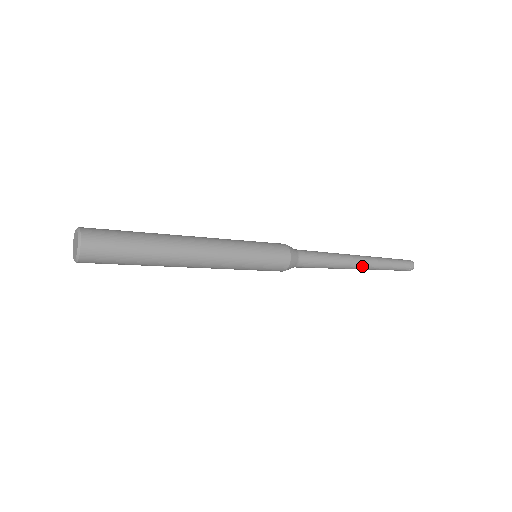
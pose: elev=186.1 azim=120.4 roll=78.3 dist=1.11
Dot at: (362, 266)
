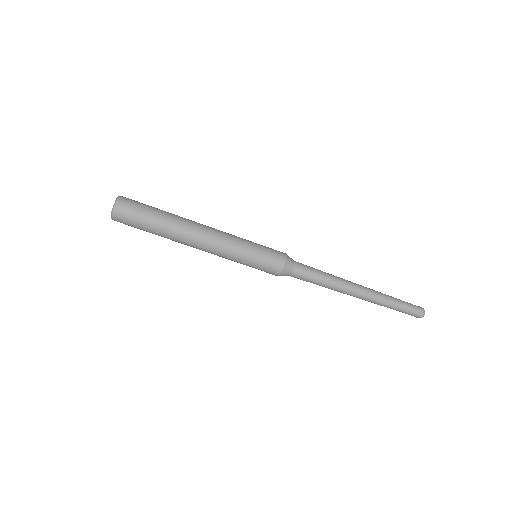
Dot at: (362, 294)
